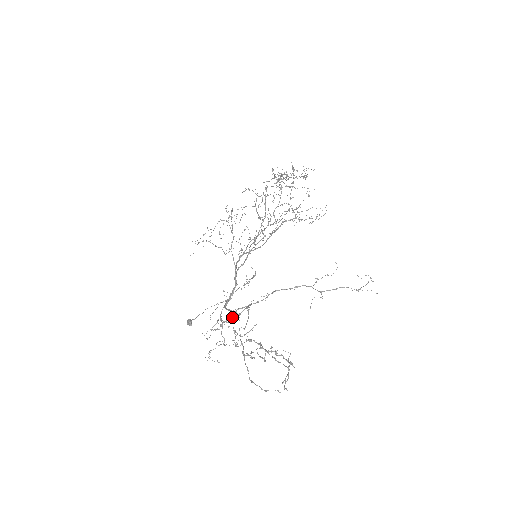
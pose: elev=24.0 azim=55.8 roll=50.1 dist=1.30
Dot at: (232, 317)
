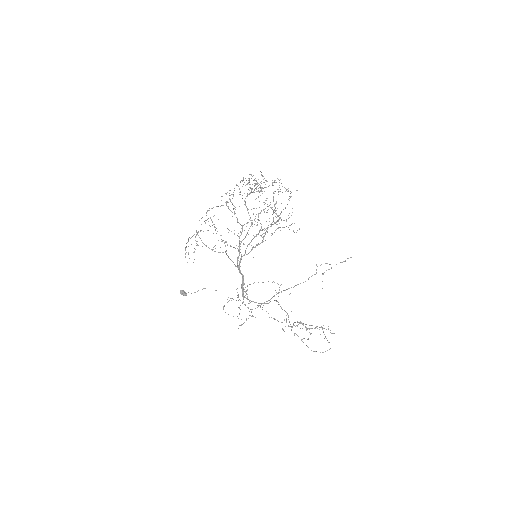
Dot at: (260, 306)
